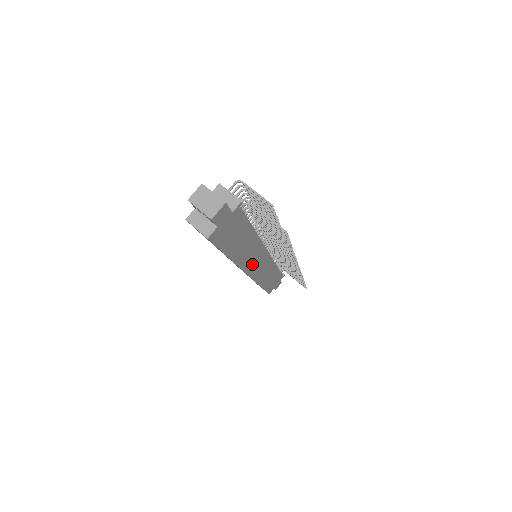
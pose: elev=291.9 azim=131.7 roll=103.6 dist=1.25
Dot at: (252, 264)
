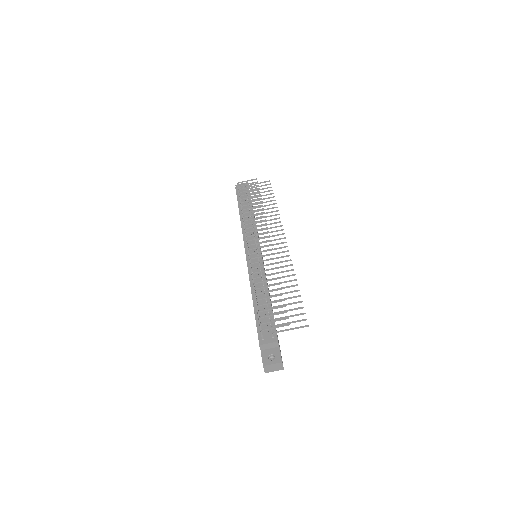
Dot at: occluded
